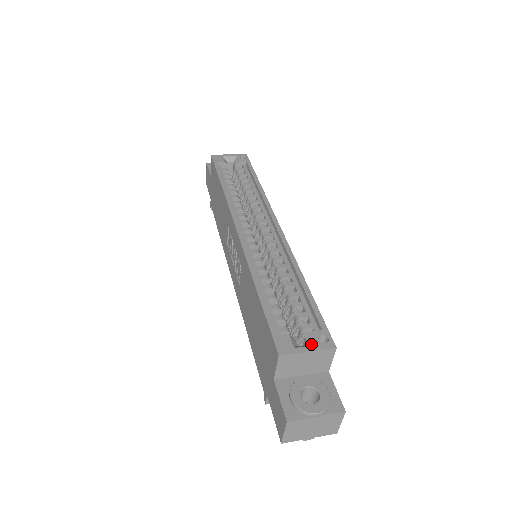
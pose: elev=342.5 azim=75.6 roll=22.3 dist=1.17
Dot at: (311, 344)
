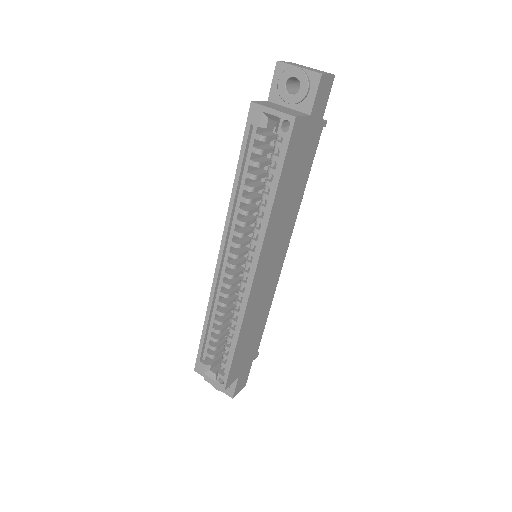
Dot at: (216, 376)
